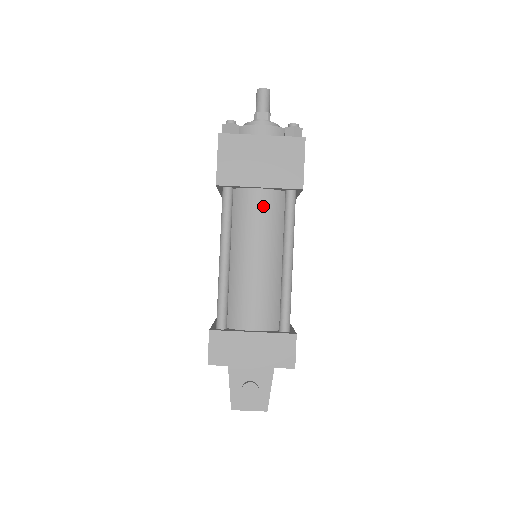
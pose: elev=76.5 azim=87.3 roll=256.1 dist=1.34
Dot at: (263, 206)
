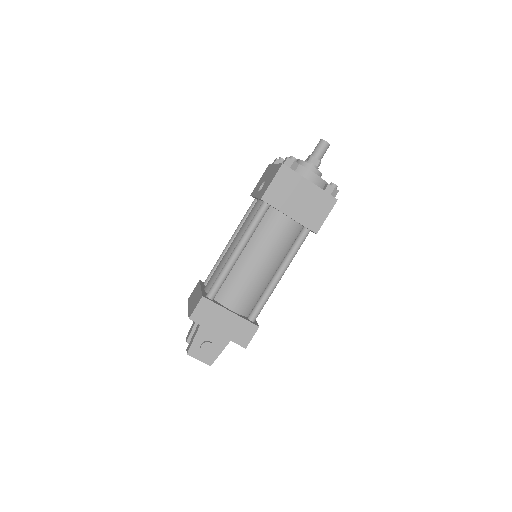
Dot at: (284, 230)
